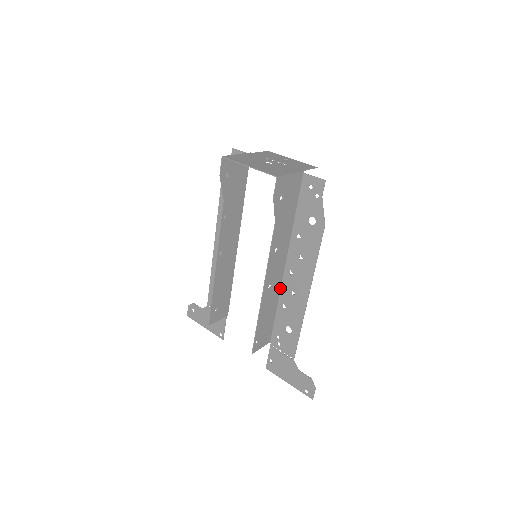
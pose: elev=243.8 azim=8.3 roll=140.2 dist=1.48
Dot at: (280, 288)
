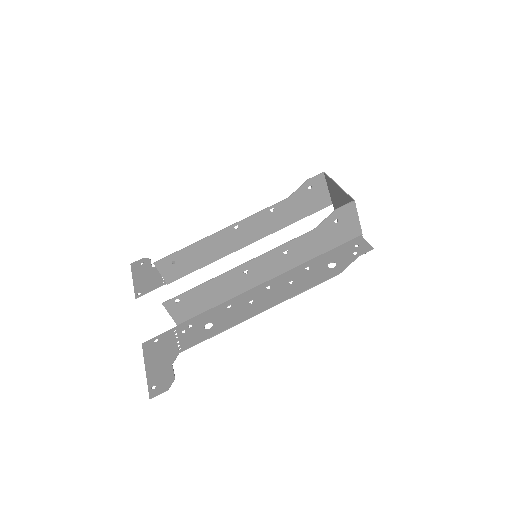
Dot at: (244, 291)
